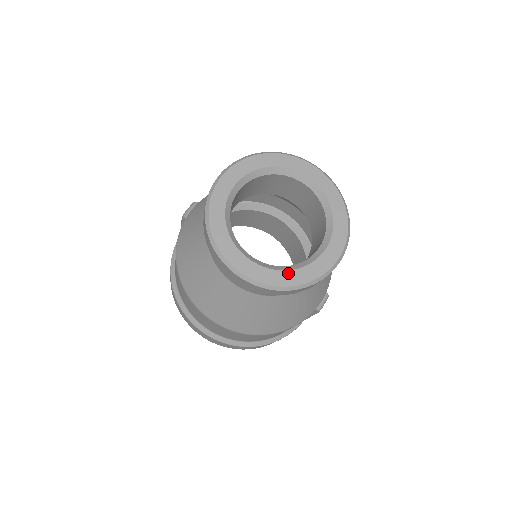
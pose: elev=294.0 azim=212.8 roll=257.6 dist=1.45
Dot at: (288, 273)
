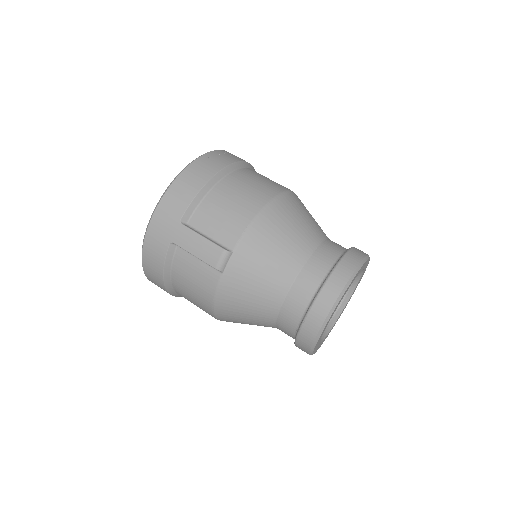
Dot at: (331, 329)
